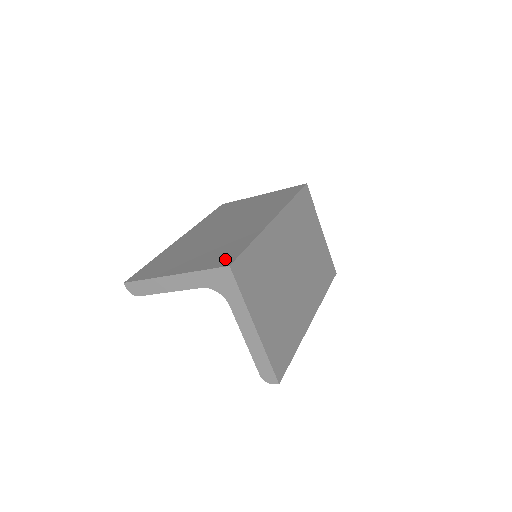
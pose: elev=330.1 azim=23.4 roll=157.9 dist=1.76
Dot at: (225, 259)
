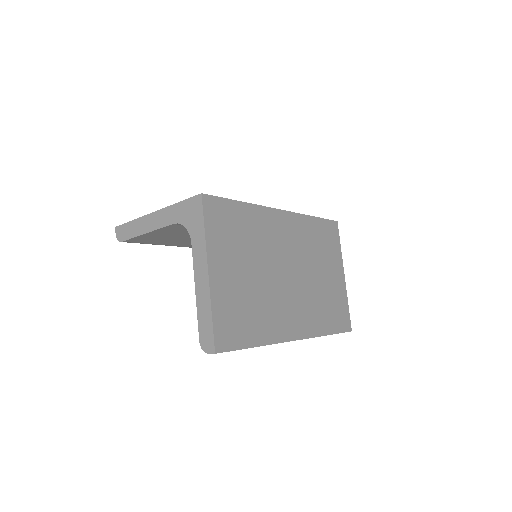
Dot at: occluded
